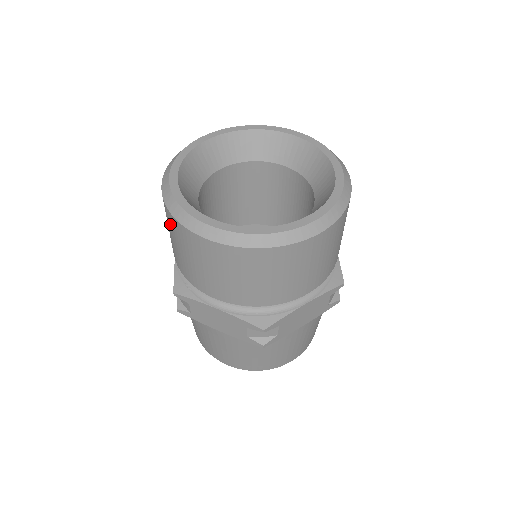
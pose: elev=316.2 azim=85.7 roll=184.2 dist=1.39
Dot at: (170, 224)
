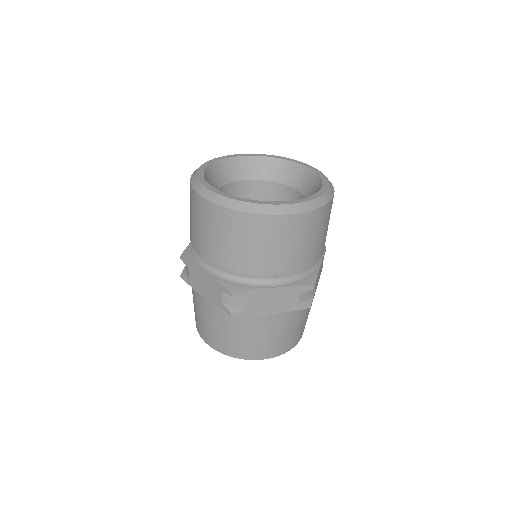
Dot at: occluded
